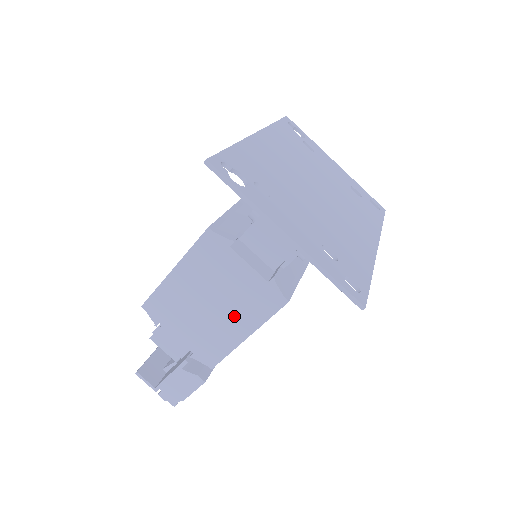
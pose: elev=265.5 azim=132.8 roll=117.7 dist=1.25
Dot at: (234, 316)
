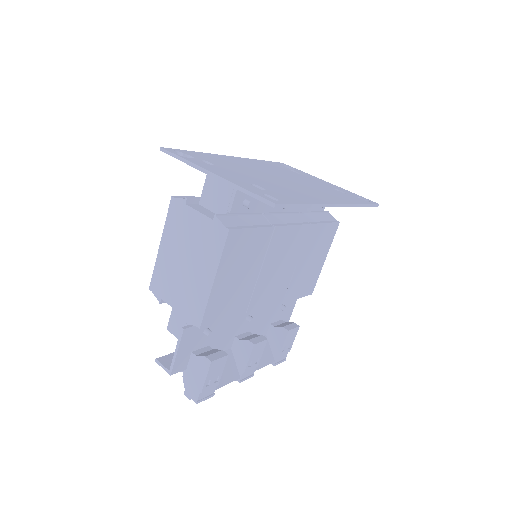
Dot at: (201, 264)
